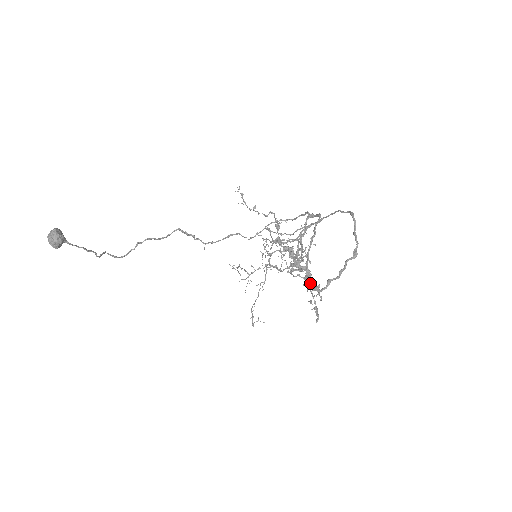
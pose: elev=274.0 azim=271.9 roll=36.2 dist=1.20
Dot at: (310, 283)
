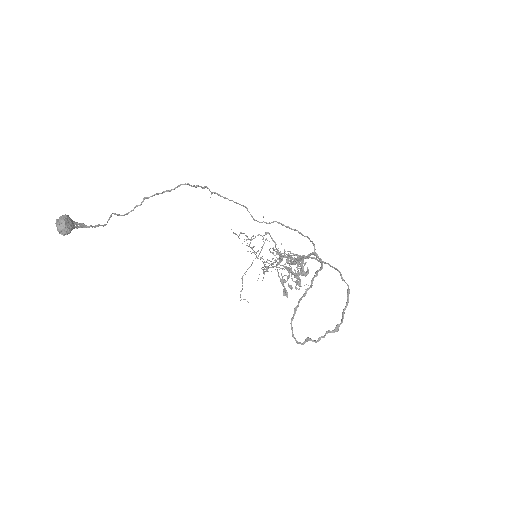
Dot at: (292, 330)
